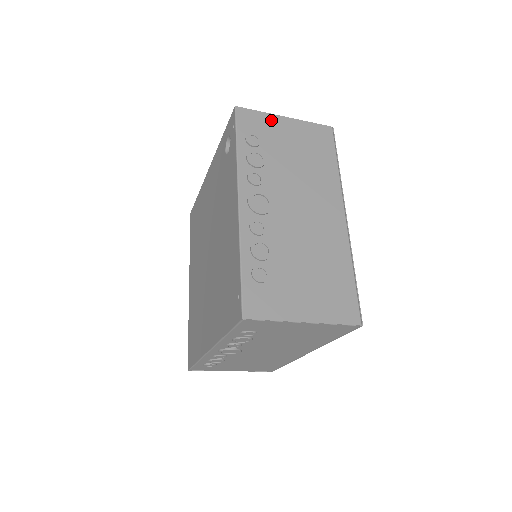
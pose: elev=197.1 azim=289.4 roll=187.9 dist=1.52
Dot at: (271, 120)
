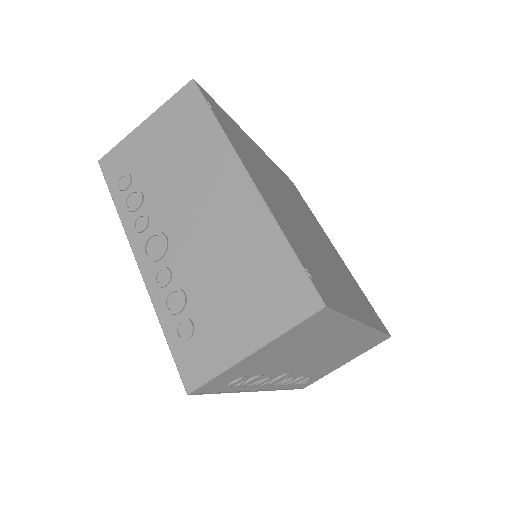
Dot at: (132, 141)
